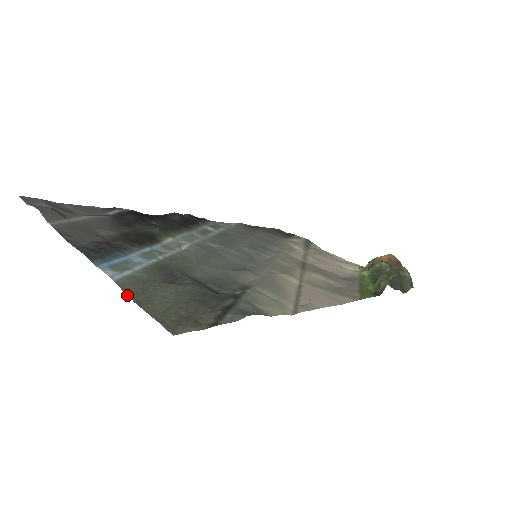
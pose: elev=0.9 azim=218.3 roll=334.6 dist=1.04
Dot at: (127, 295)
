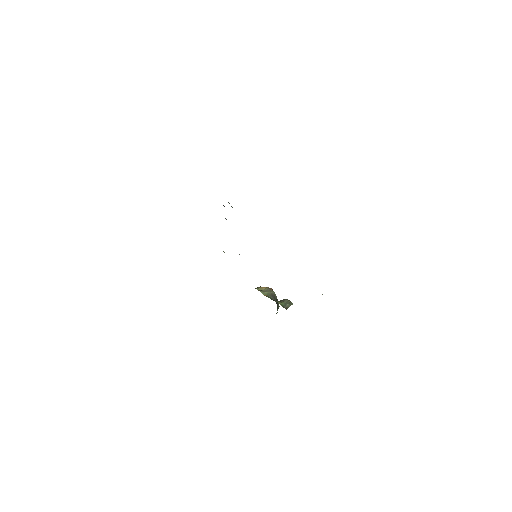
Dot at: occluded
